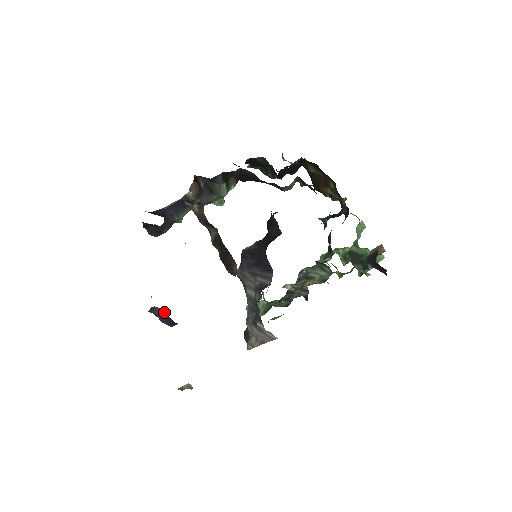
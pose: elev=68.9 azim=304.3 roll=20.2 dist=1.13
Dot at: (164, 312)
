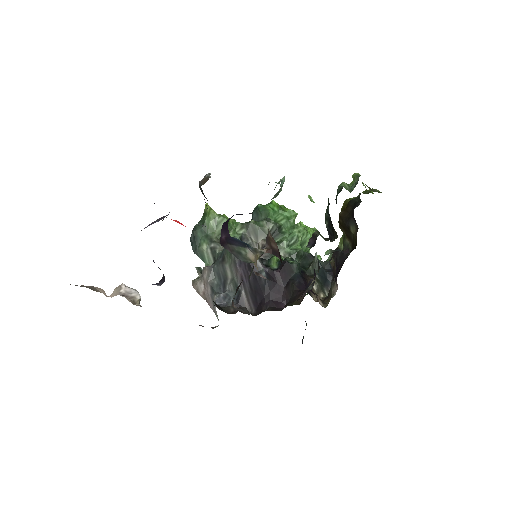
Dot at: occluded
